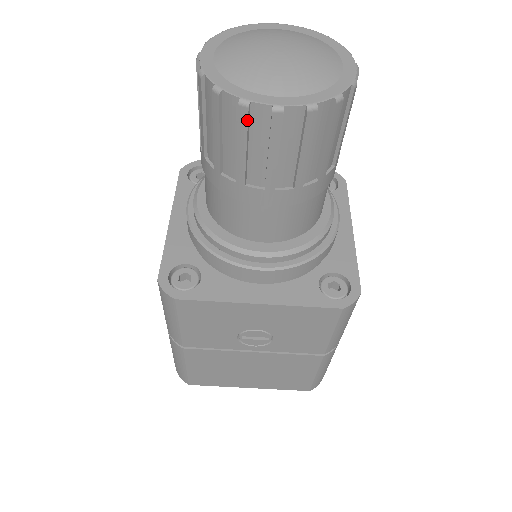
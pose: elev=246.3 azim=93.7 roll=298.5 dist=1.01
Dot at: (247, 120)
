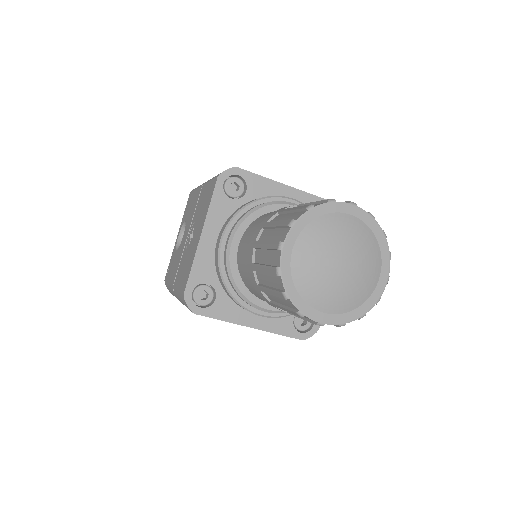
Dot at: (297, 315)
